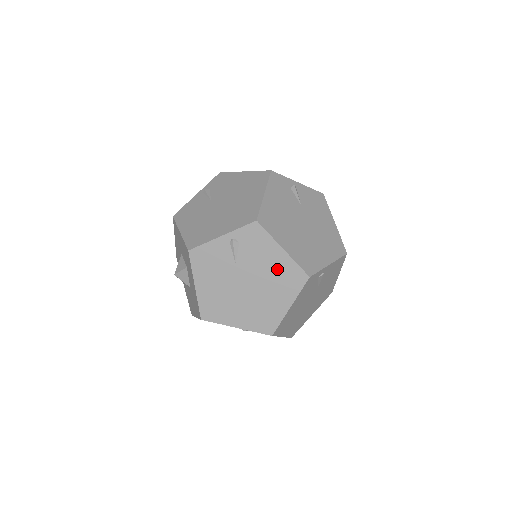
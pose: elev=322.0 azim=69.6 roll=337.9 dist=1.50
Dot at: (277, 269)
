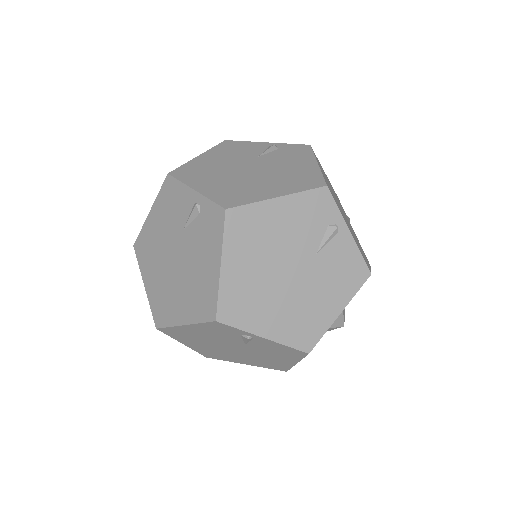
Dot at: occluded
